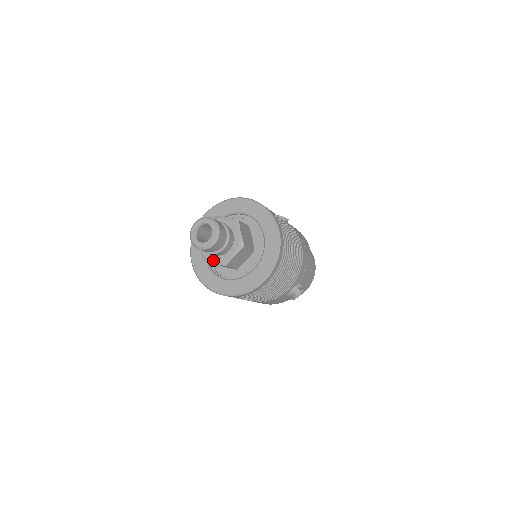
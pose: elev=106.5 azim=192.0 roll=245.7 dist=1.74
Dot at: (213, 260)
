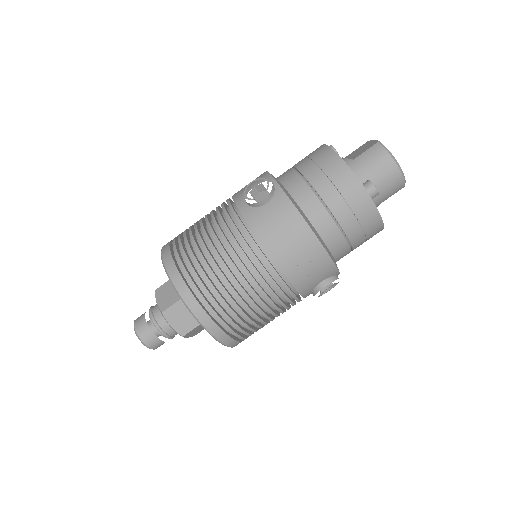
Dot at: occluded
